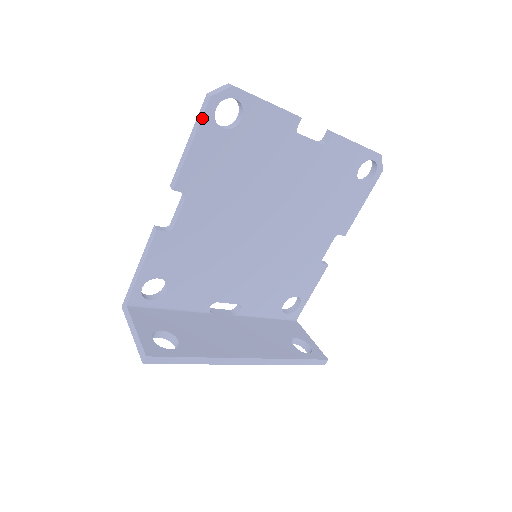
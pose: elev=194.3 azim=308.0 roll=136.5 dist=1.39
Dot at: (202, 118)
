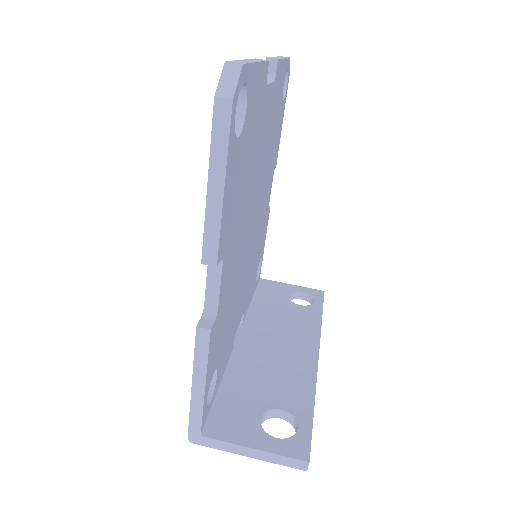
Dot at: (228, 141)
